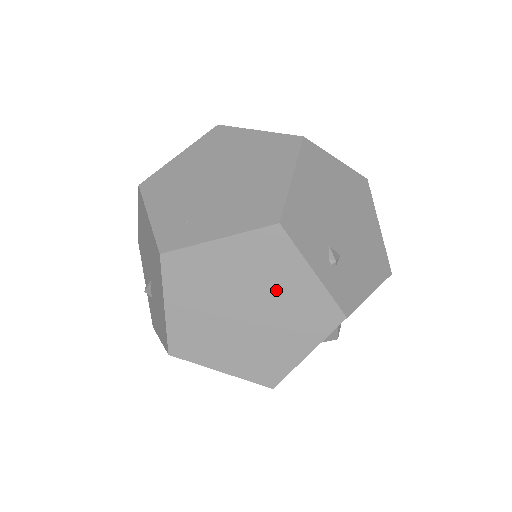
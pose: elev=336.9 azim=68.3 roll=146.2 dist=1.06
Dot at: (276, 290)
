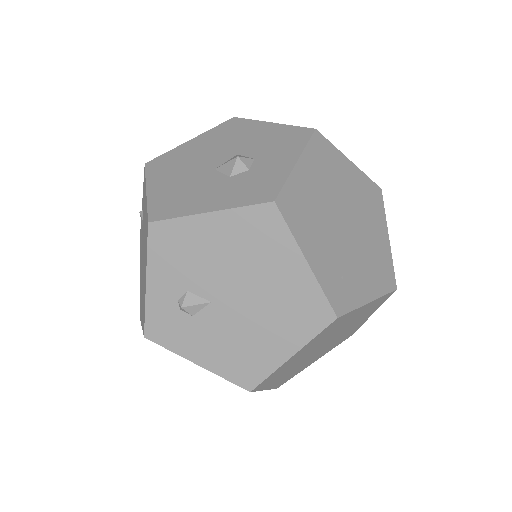
Dot at: (350, 328)
